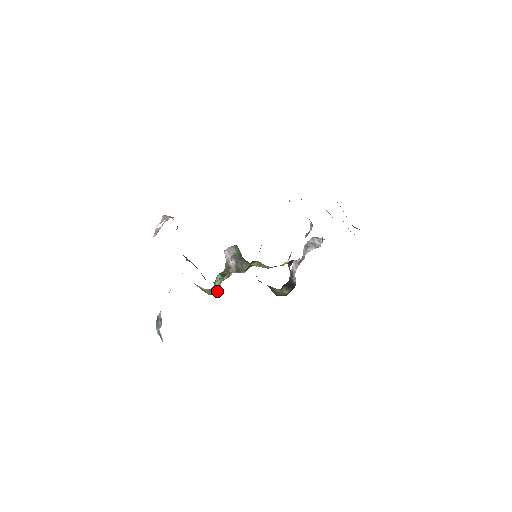
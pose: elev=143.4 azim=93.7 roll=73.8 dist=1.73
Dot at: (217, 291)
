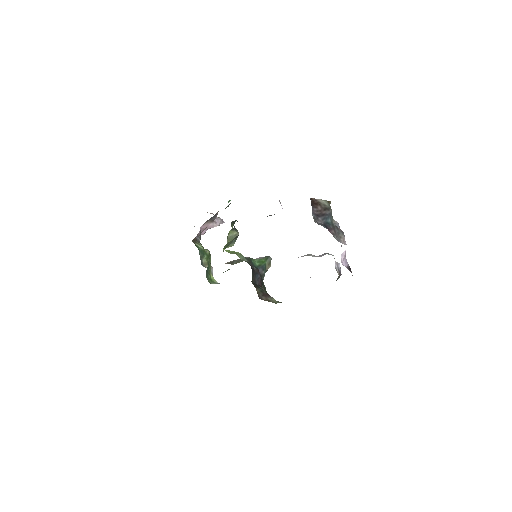
Dot at: occluded
